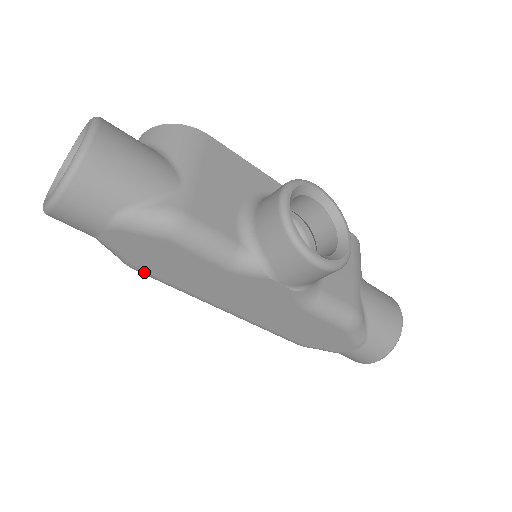
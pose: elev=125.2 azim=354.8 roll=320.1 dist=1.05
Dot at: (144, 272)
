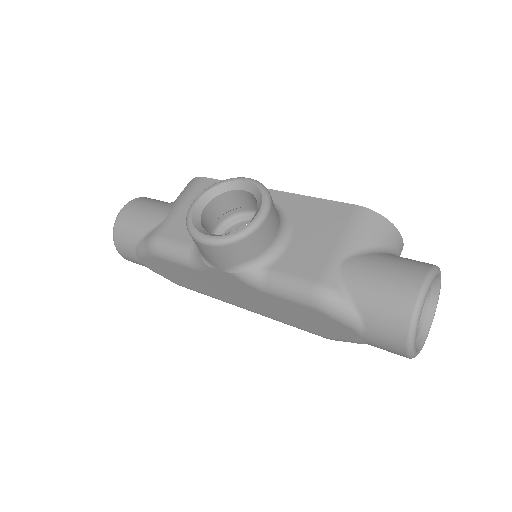
Dot at: (182, 286)
